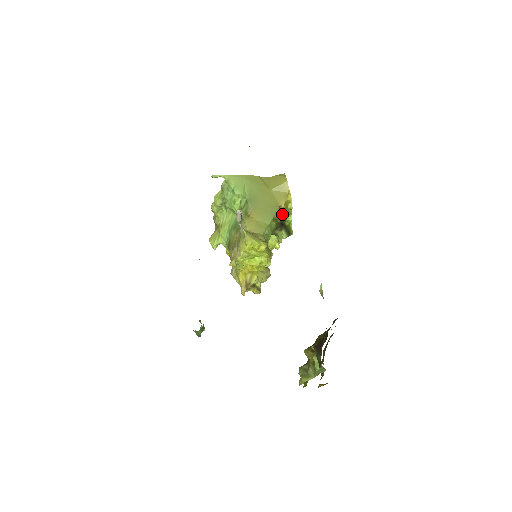
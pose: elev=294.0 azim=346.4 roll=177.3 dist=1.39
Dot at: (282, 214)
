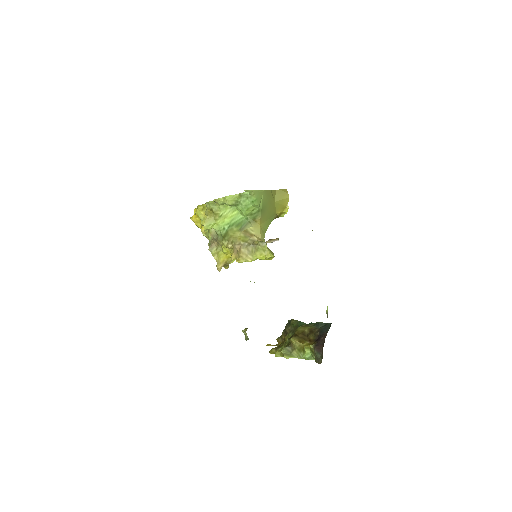
Dot at: occluded
